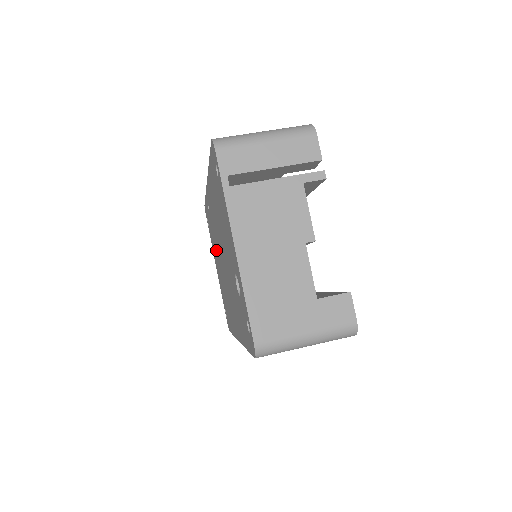
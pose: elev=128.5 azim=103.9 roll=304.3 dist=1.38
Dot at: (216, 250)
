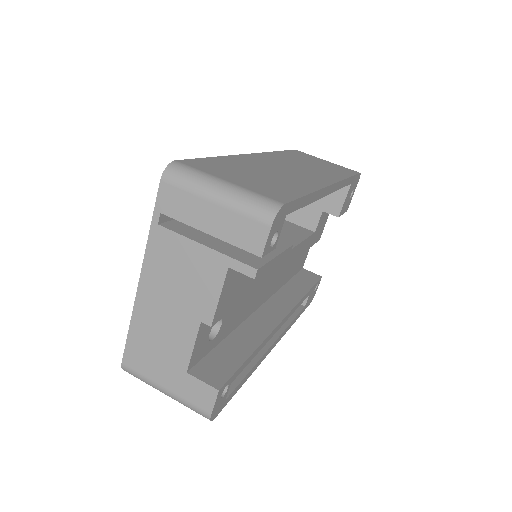
Dot at: occluded
